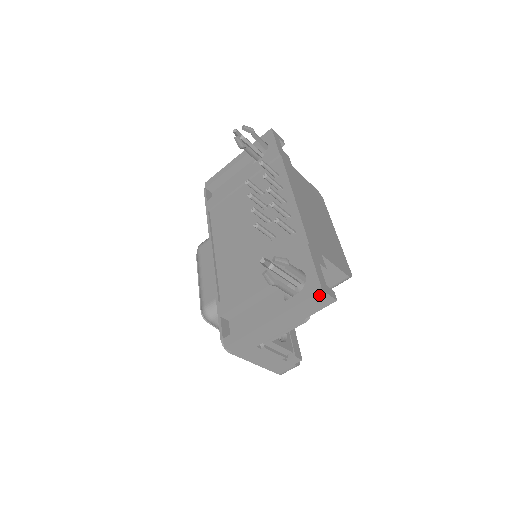
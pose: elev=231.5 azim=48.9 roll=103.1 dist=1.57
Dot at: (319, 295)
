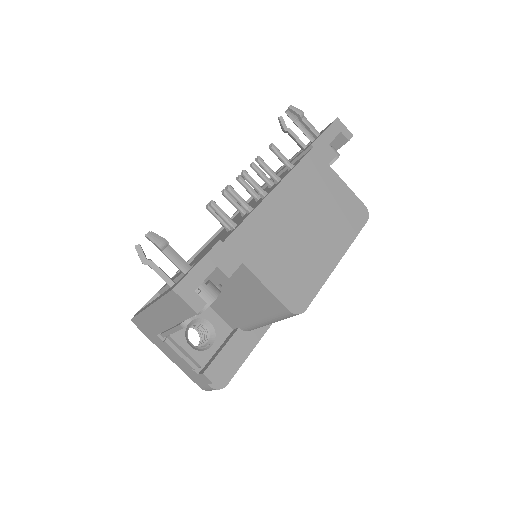
Dot at: (174, 295)
